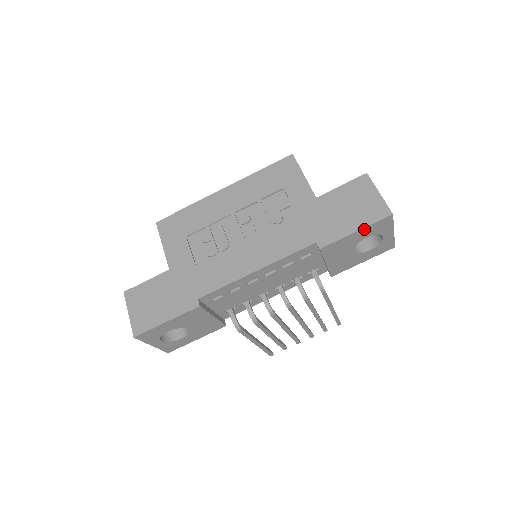
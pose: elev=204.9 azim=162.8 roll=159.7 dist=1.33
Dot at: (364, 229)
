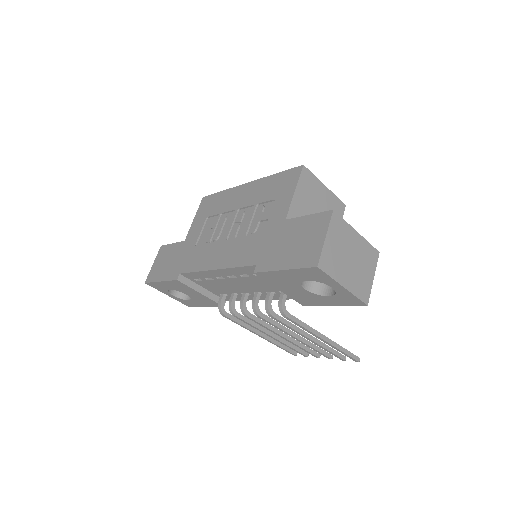
Dot at: (292, 270)
